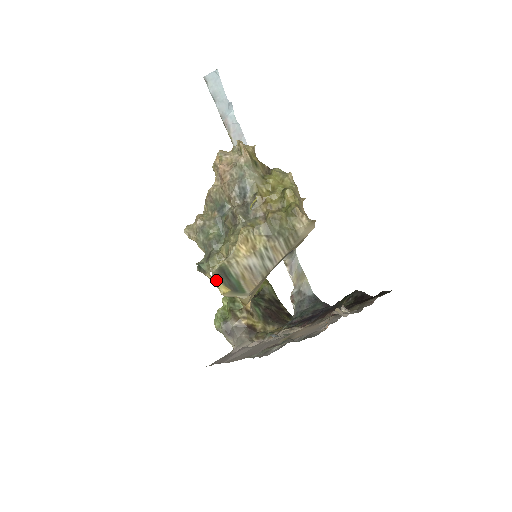
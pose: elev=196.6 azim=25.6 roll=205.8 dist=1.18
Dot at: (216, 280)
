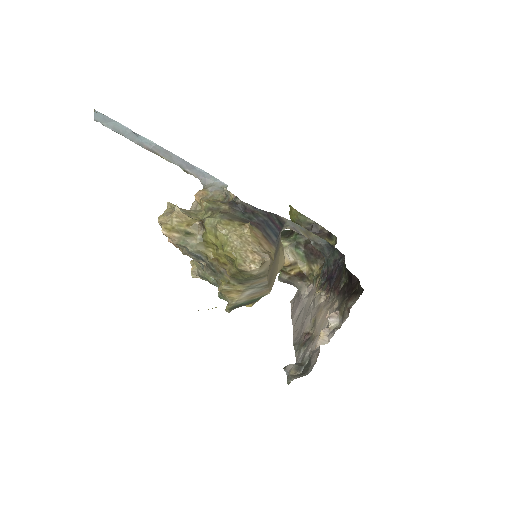
Dot at: occluded
